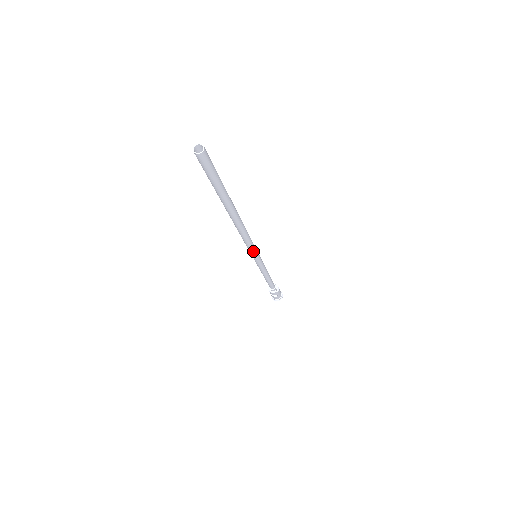
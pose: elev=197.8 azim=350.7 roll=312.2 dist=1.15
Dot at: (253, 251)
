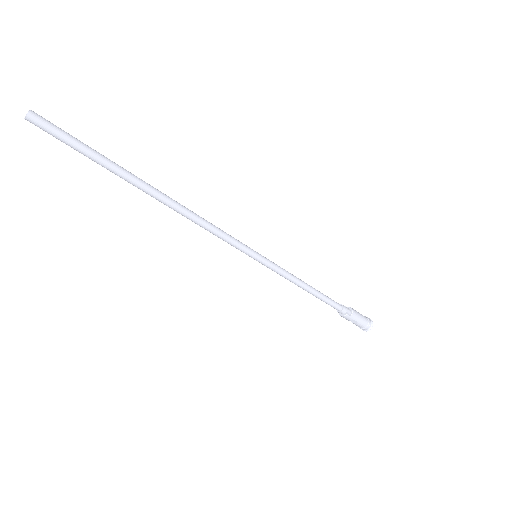
Dot at: (237, 246)
